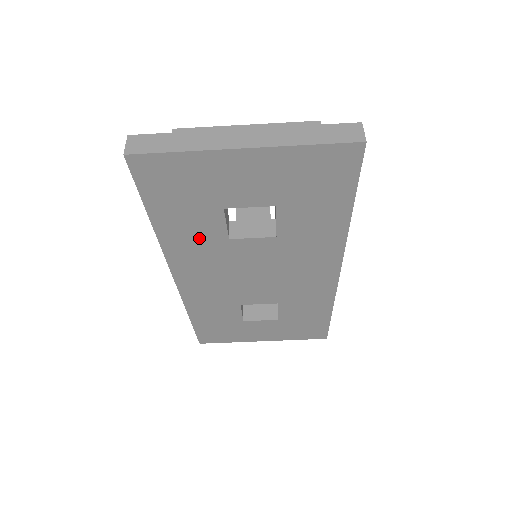
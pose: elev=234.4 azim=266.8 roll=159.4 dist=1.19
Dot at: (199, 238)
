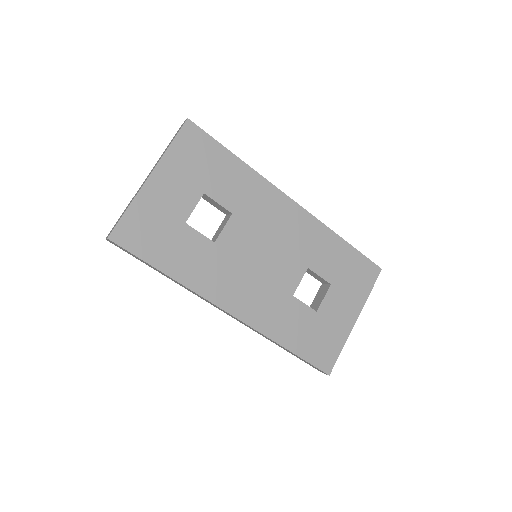
Dot at: (201, 260)
